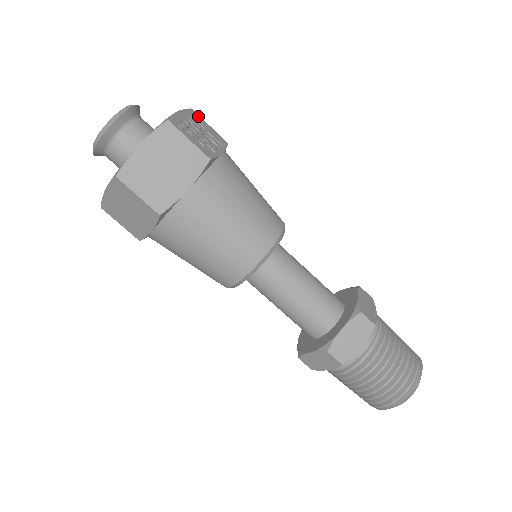
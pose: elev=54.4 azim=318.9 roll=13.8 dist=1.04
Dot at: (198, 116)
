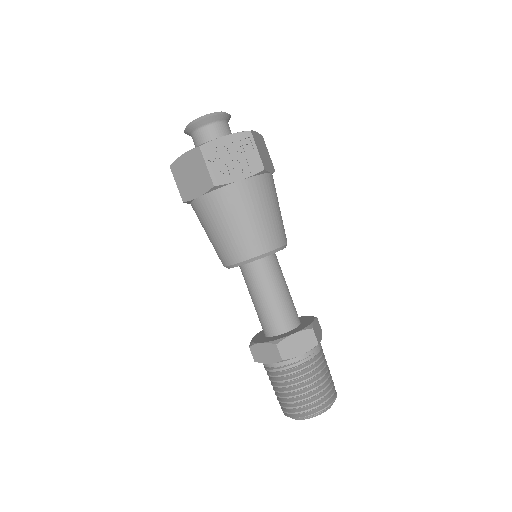
Dot at: (251, 139)
